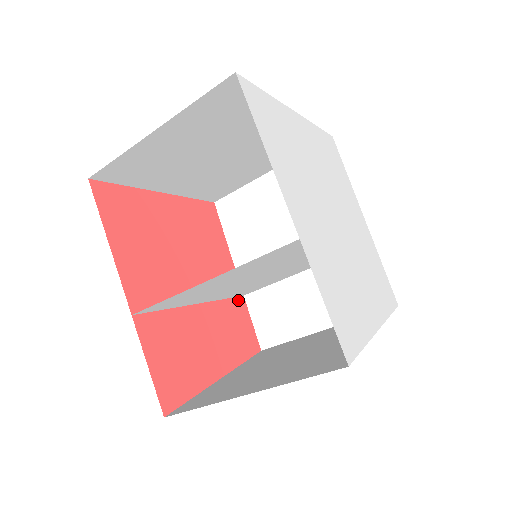
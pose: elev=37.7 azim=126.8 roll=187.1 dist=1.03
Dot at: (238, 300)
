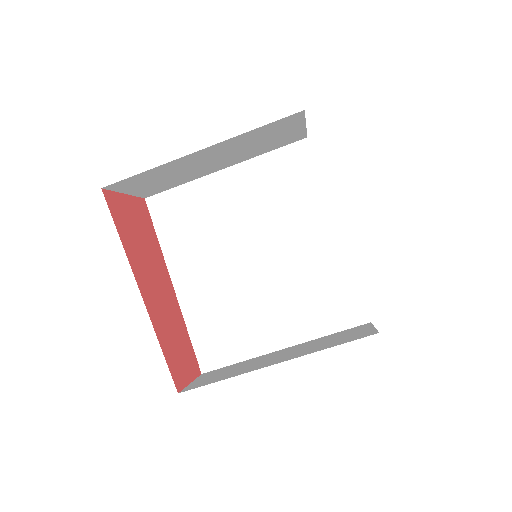
Dot at: (195, 360)
